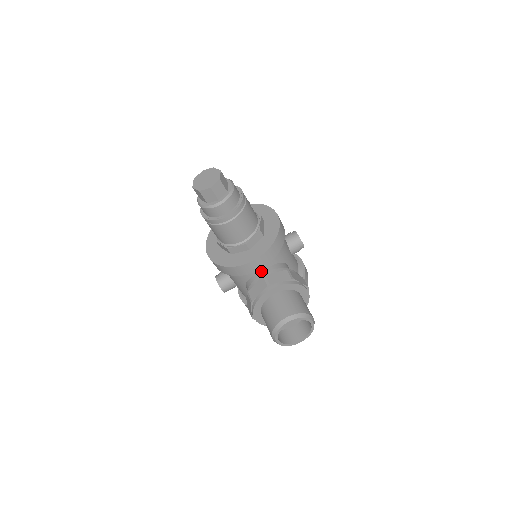
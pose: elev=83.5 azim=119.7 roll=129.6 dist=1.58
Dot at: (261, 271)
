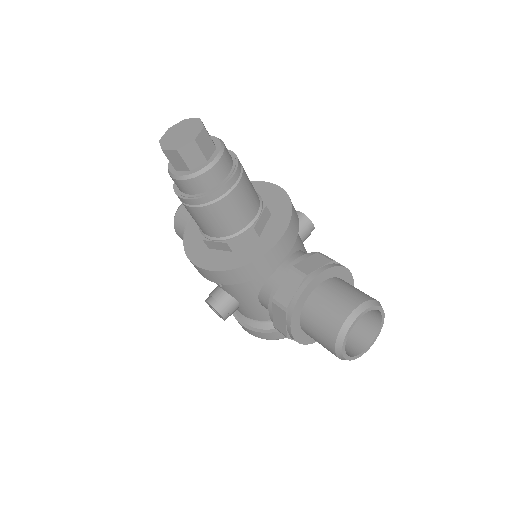
Dot at: (280, 266)
